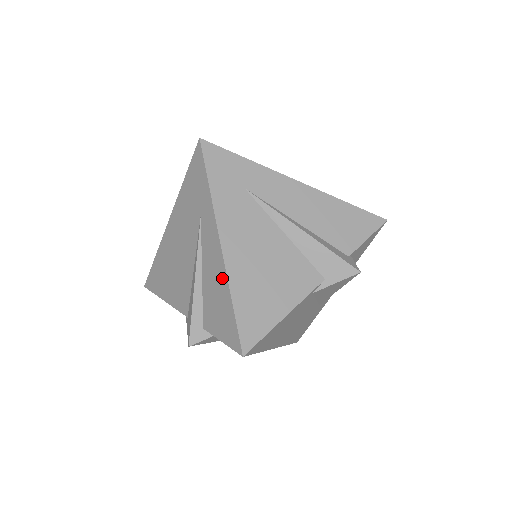
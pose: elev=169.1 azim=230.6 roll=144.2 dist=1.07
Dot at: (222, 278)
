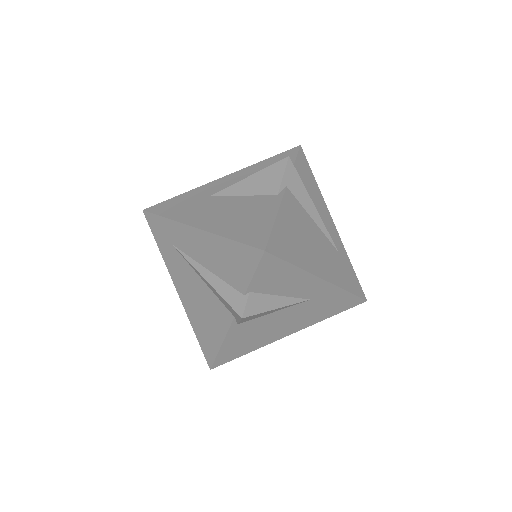
Dot at: occluded
